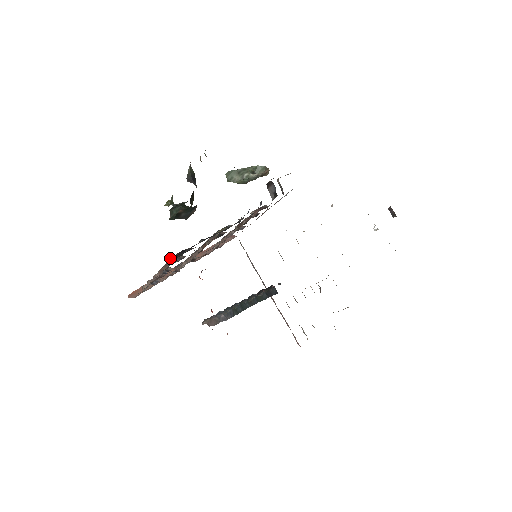
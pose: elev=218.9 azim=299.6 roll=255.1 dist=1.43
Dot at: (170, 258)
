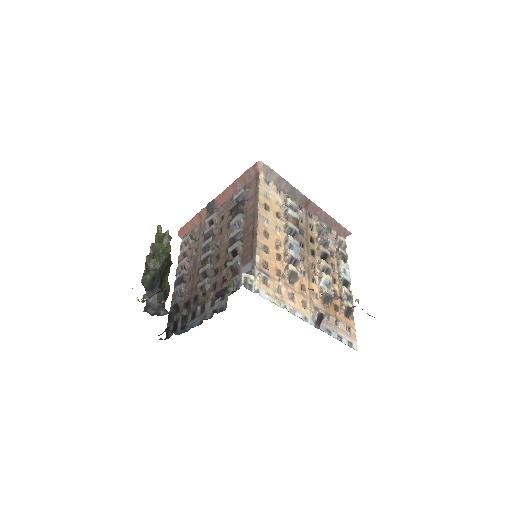
Dot at: occluded
